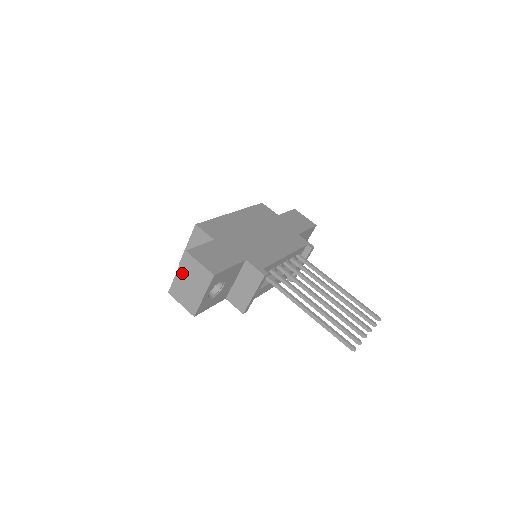
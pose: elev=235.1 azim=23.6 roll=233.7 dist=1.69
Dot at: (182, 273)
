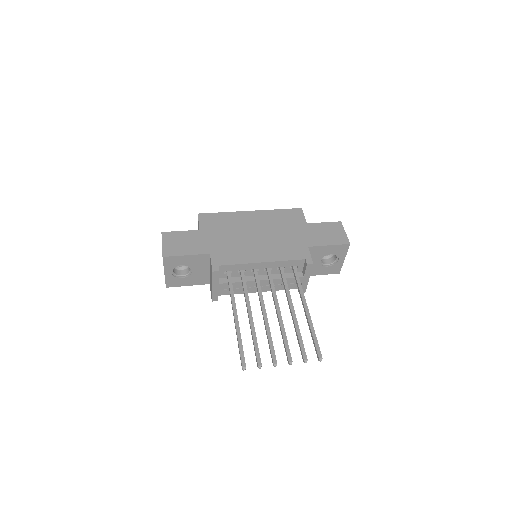
Dot at: occluded
